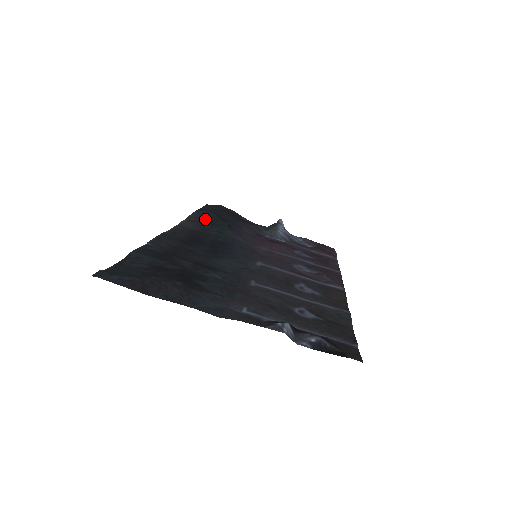
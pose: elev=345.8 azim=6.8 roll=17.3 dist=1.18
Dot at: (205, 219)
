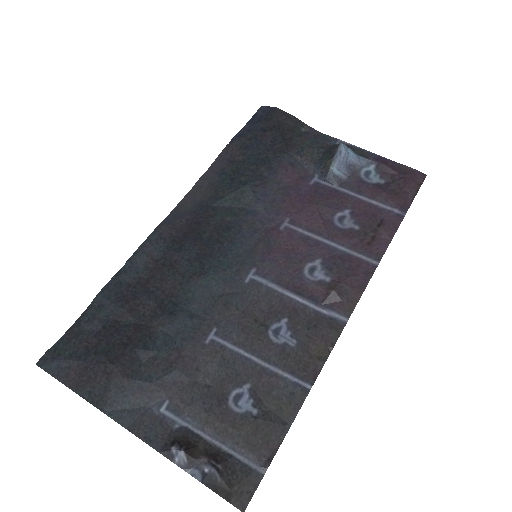
Dot at: (229, 169)
